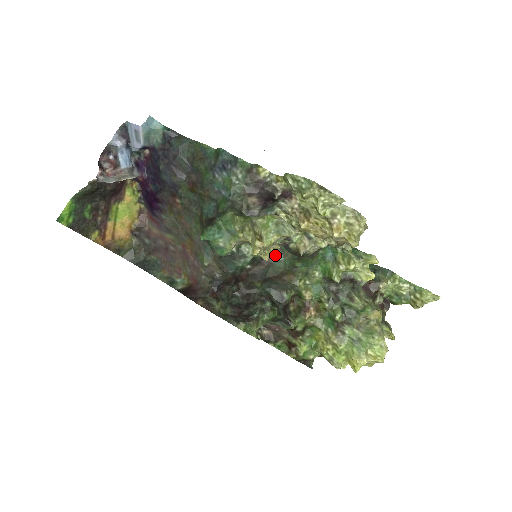
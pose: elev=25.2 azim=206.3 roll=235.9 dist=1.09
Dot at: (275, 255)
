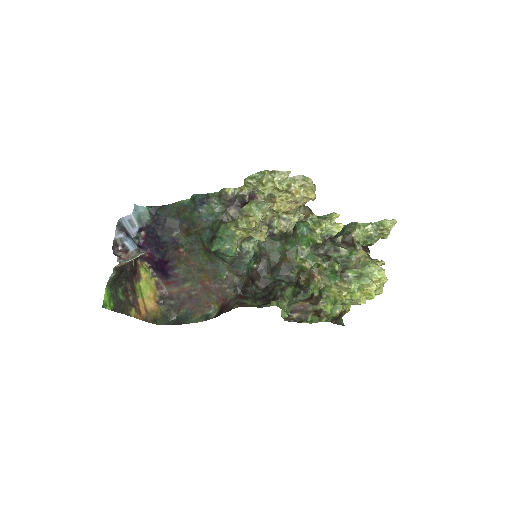
Dot at: (269, 249)
